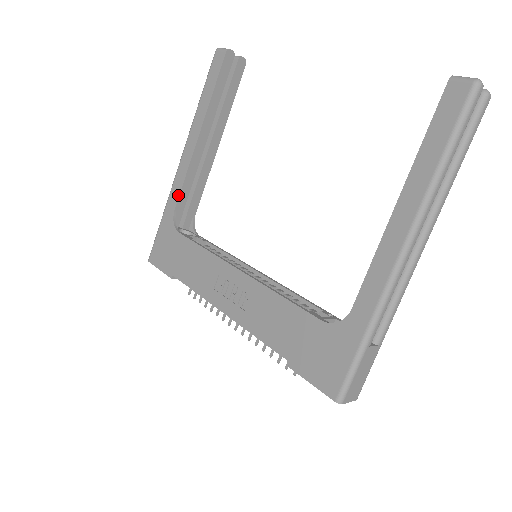
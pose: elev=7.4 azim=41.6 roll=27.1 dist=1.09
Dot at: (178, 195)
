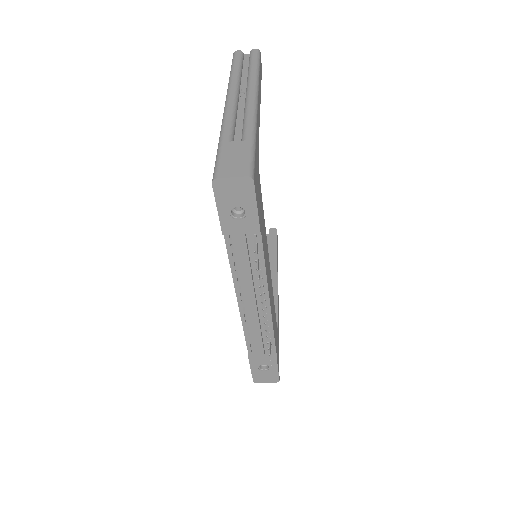
Dot at: occluded
